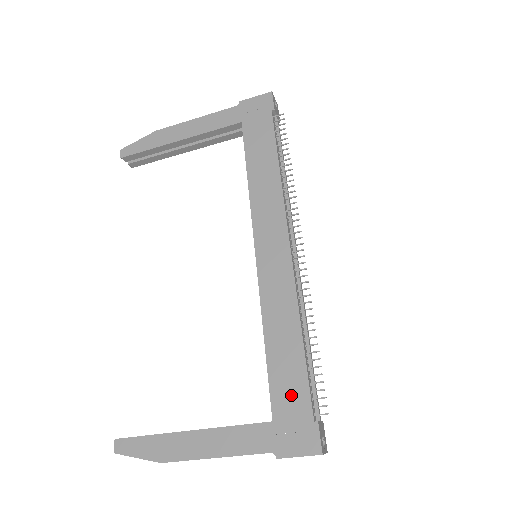
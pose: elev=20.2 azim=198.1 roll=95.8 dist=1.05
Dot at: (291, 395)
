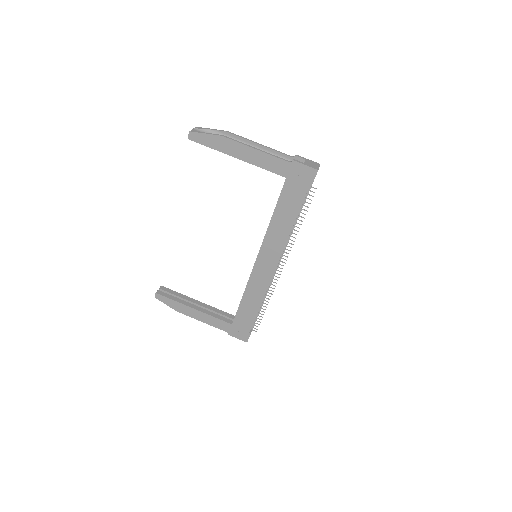
Dot at: (244, 321)
